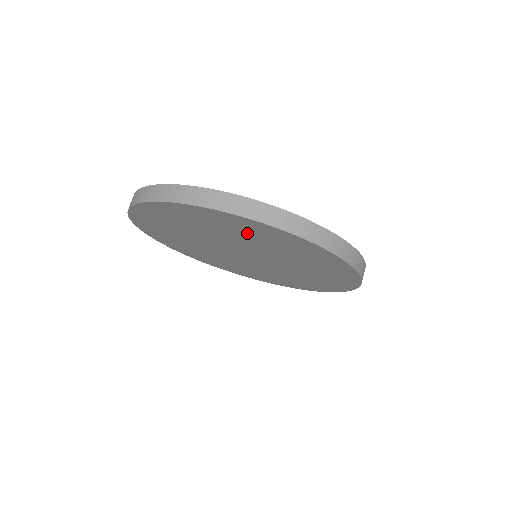
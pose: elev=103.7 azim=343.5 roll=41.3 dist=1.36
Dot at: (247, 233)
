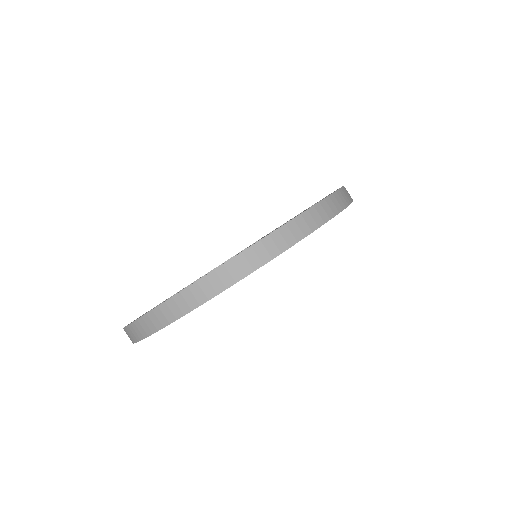
Dot at: occluded
